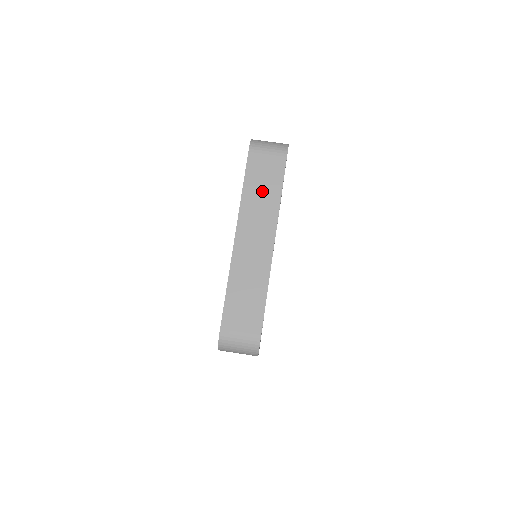
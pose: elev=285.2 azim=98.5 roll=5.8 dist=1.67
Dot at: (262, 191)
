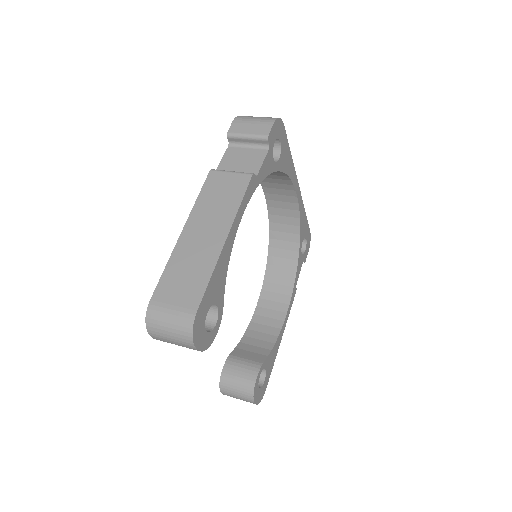
Dot at: occluded
